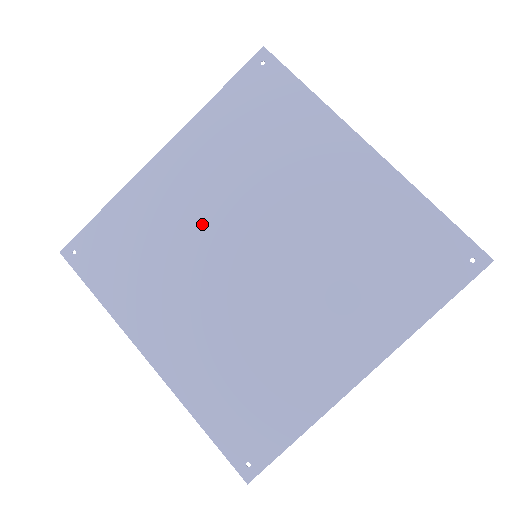
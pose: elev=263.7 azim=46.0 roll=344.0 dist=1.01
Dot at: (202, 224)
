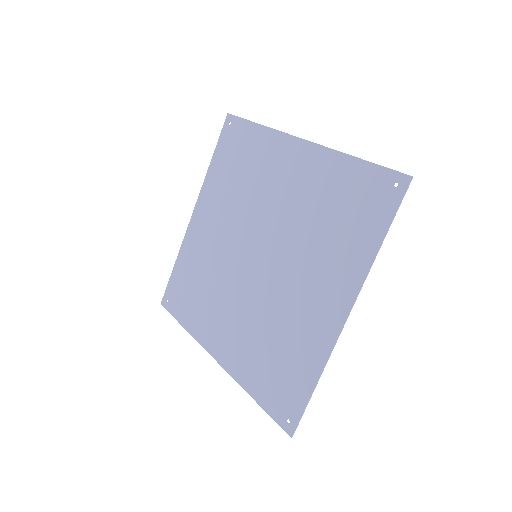
Dot at: (223, 249)
